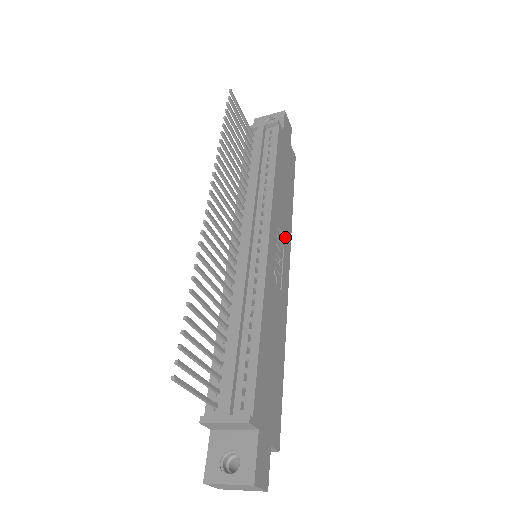
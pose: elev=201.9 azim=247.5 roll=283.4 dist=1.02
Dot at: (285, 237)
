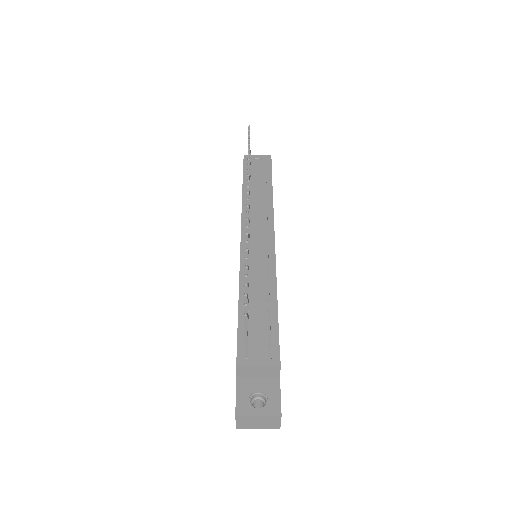
Dot at: occluded
